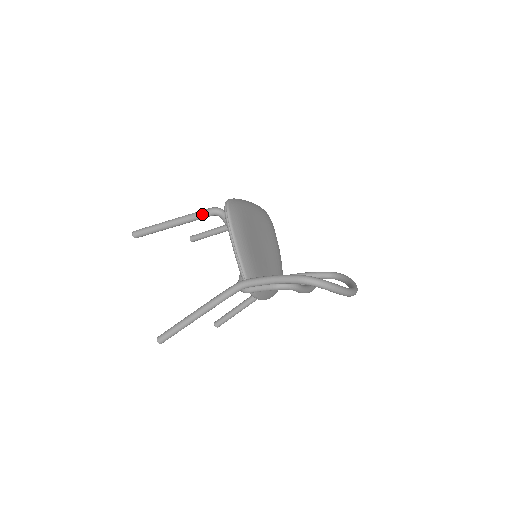
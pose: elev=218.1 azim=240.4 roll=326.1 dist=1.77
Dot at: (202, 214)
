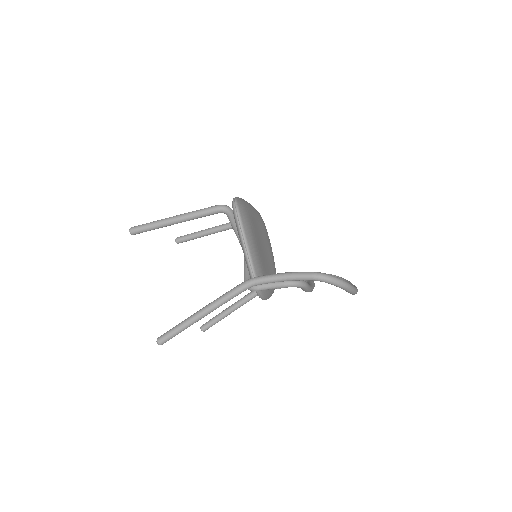
Dot at: (209, 211)
